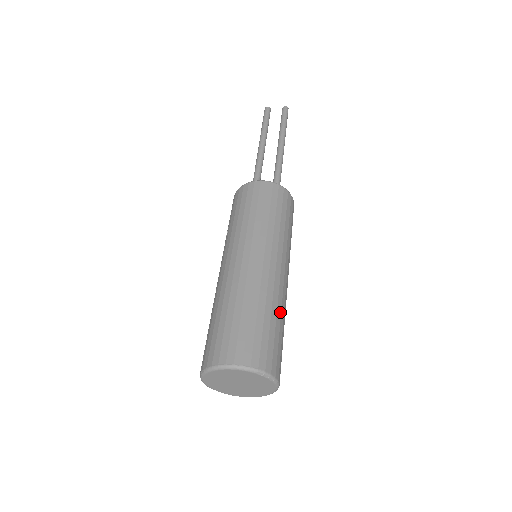
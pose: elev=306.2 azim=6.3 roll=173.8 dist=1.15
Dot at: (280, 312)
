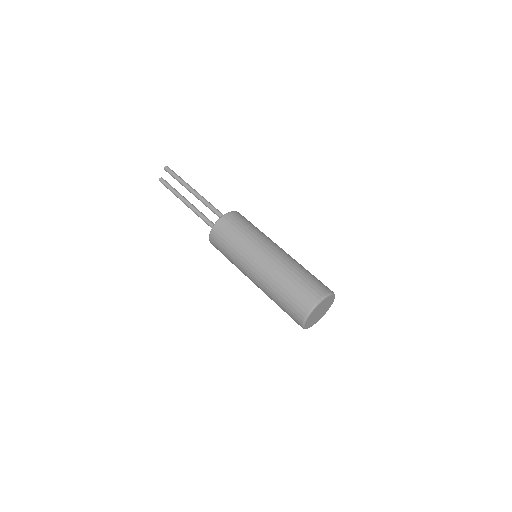
Dot at: (294, 269)
